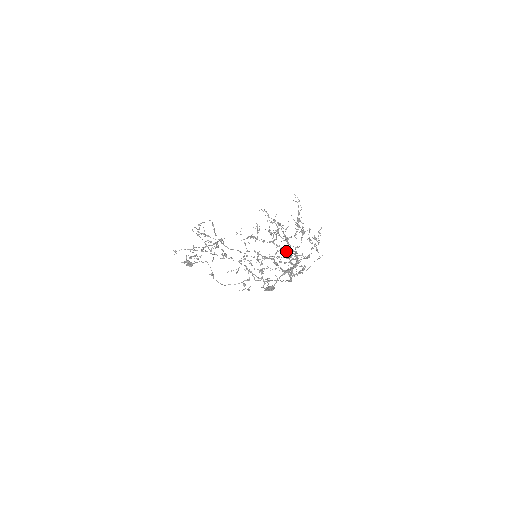
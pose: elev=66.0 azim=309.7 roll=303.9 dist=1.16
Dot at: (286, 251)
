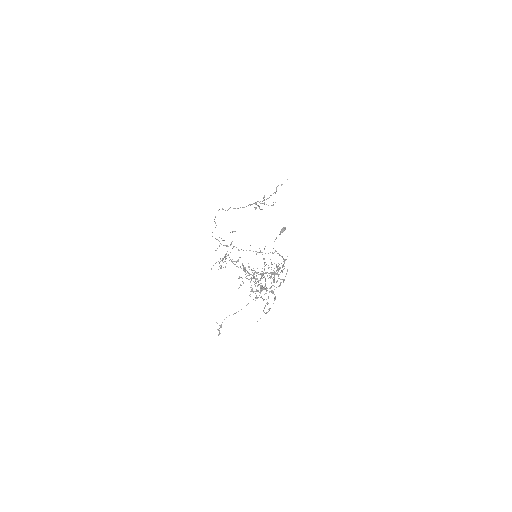
Dot at: occluded
